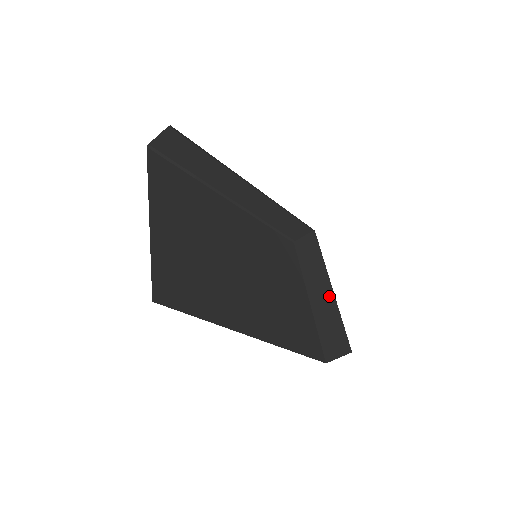
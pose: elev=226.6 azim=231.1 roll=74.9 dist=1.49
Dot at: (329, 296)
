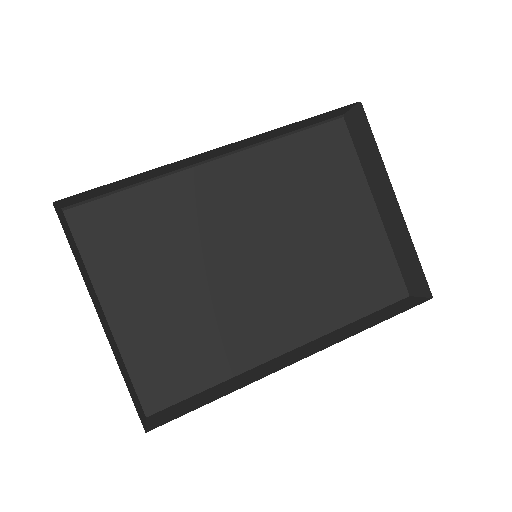
Dot at: (397, 215)
